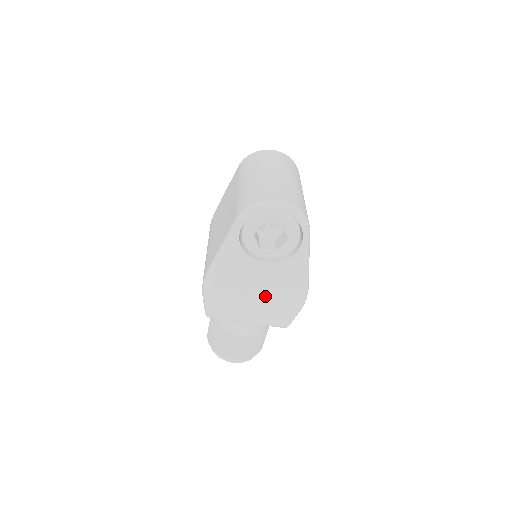
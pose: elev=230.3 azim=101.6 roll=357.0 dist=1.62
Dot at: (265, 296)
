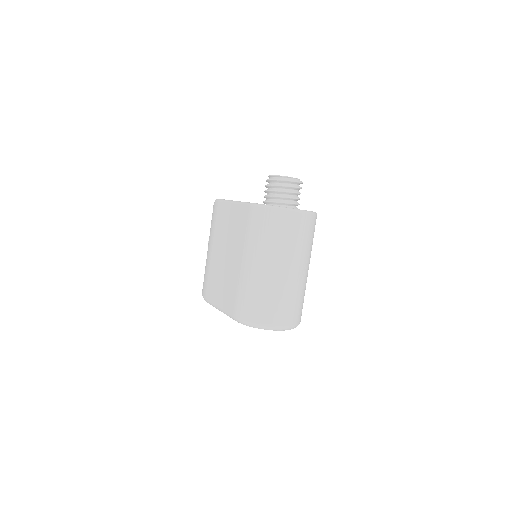
Dot at: occluded
